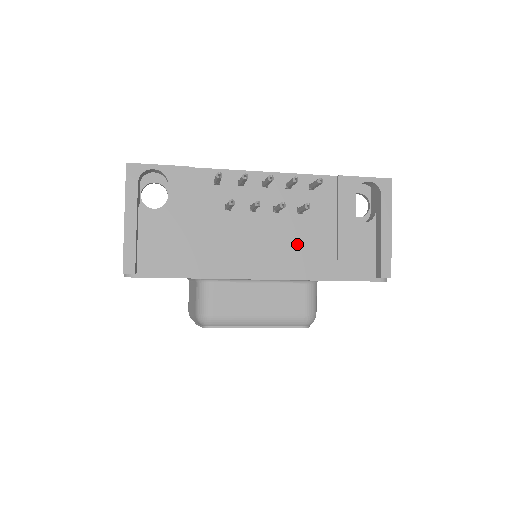
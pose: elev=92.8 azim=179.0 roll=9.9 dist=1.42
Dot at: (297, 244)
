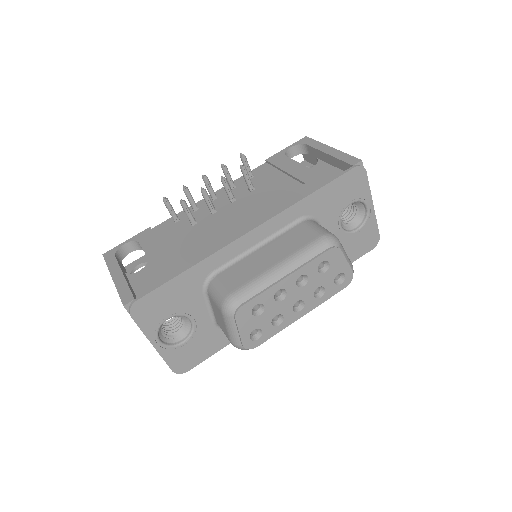
Dot at: (264, 202)
